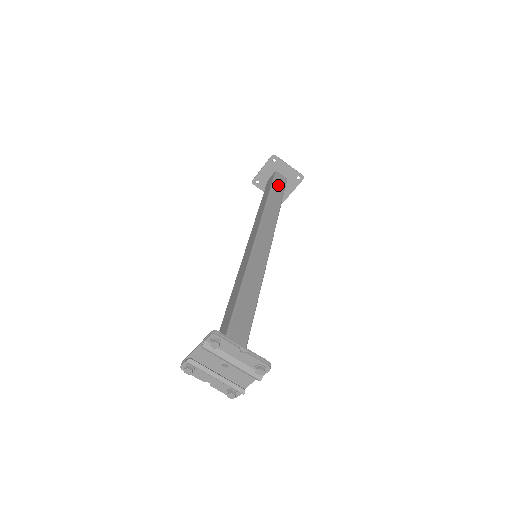
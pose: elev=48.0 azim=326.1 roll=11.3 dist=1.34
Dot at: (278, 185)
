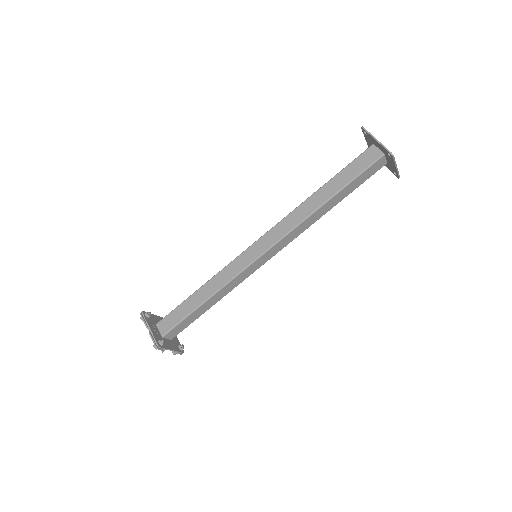
Dot at: (354, 168)
